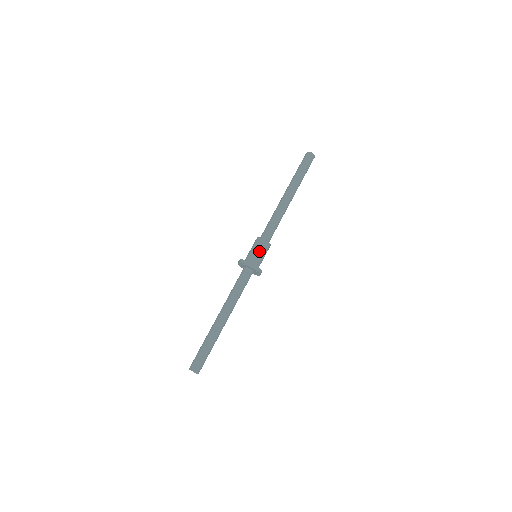
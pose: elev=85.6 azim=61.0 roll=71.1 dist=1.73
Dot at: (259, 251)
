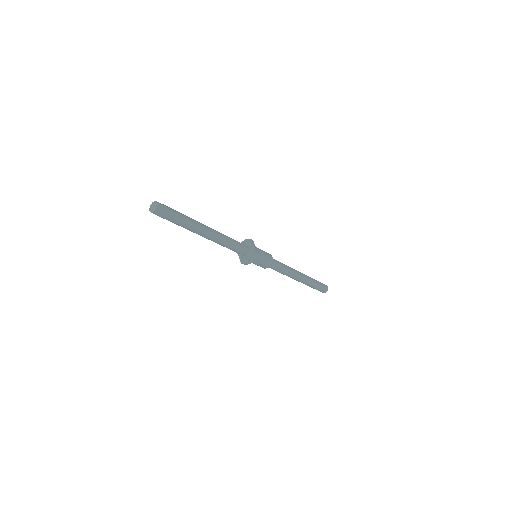
Dot at: (264, 252)
